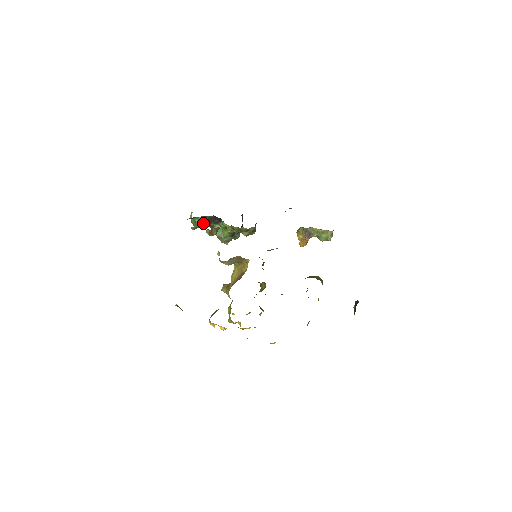
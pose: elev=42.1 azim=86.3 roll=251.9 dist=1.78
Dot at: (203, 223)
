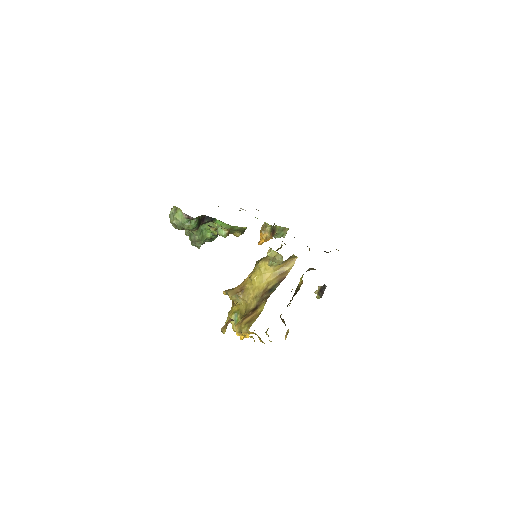
Dot at: (198, 224)
